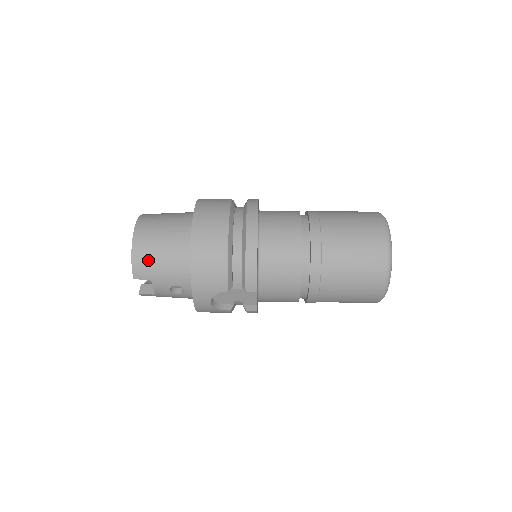
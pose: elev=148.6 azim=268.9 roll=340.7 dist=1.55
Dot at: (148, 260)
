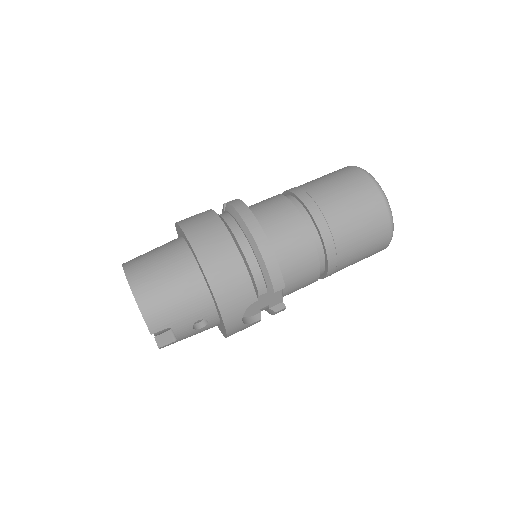
Dot at: (160, 307)
